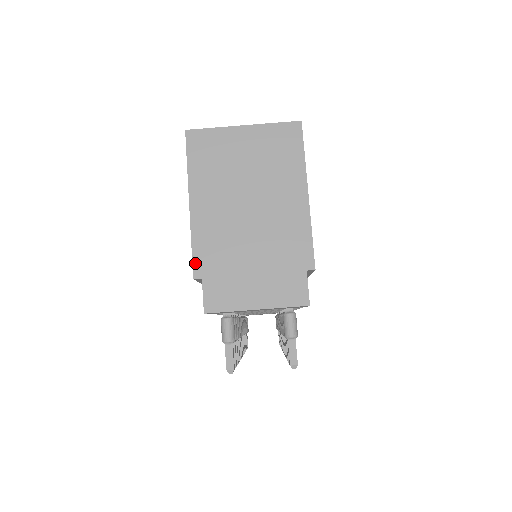
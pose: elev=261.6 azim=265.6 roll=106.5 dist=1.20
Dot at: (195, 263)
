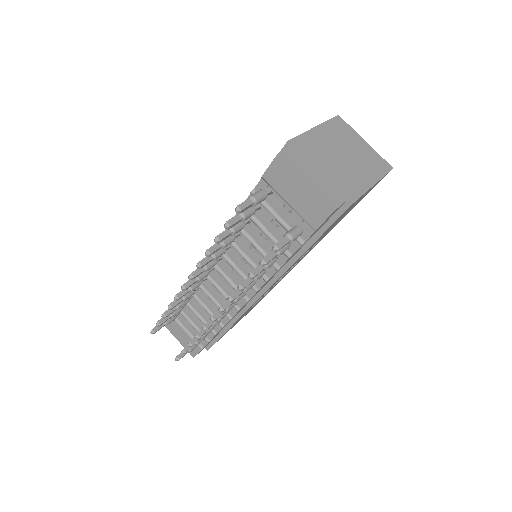
Dot at: (295, 139)
